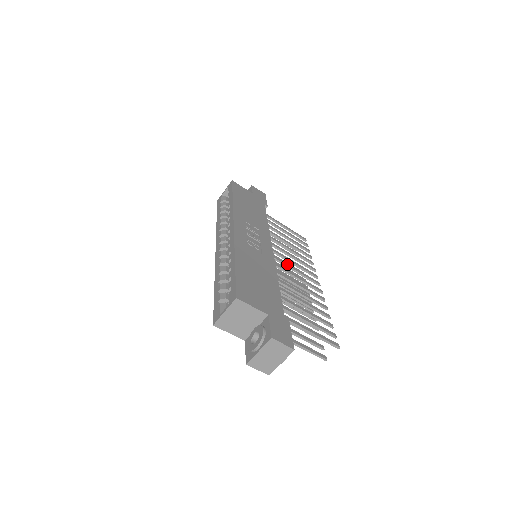
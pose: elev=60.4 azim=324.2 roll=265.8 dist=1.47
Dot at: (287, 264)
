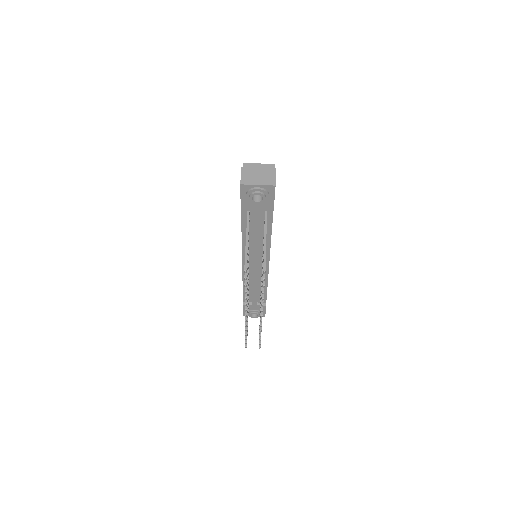
Dot at: occluded
